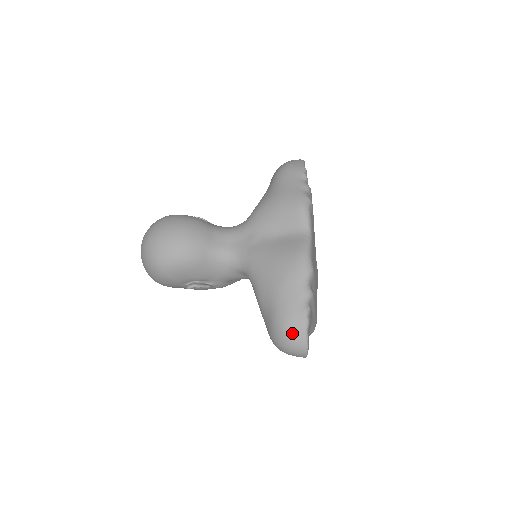
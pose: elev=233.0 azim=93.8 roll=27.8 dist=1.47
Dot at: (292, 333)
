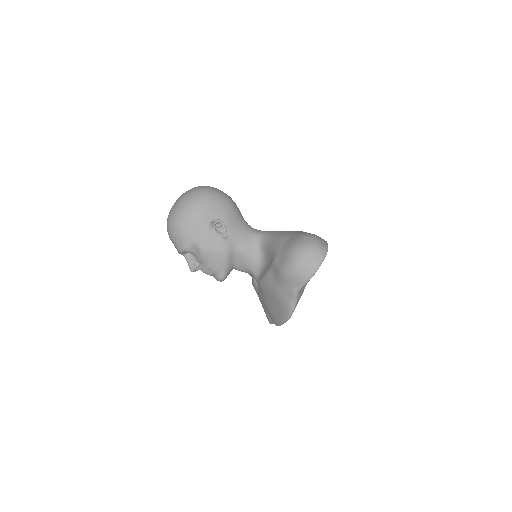
Dot at: (318, 238)
